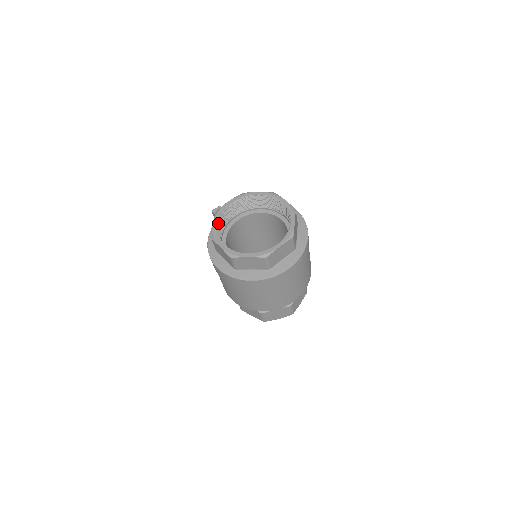
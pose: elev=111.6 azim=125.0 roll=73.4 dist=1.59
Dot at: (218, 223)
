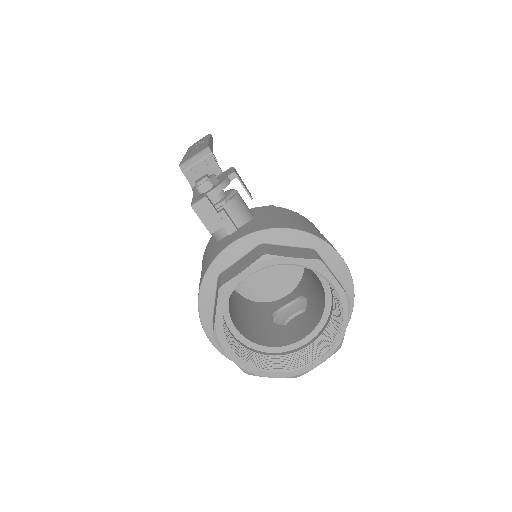
Dot at: (223, 308)
